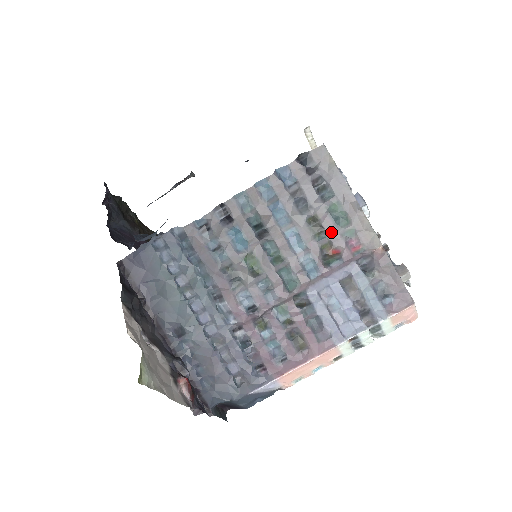
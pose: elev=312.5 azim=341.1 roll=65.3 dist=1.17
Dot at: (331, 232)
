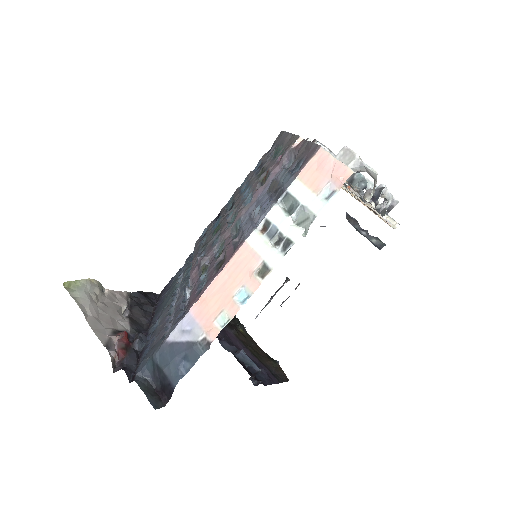
Dot at: (269, 166)
